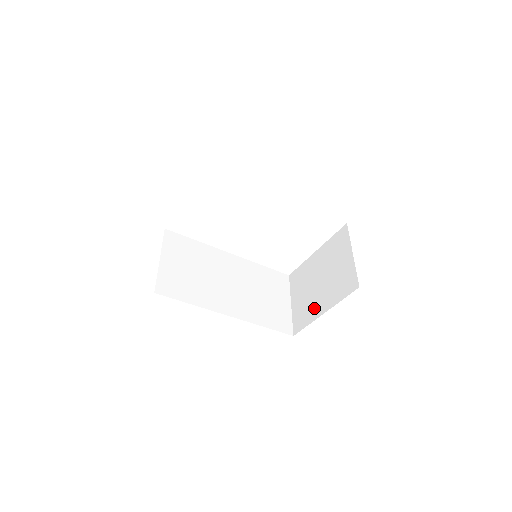
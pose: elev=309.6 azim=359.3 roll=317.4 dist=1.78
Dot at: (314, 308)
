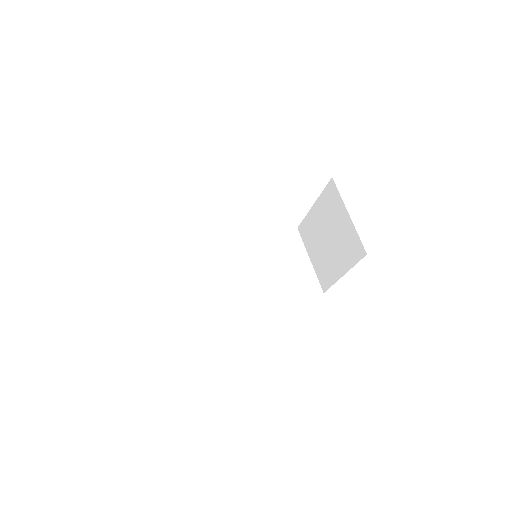
Dot at: (332, 269)
